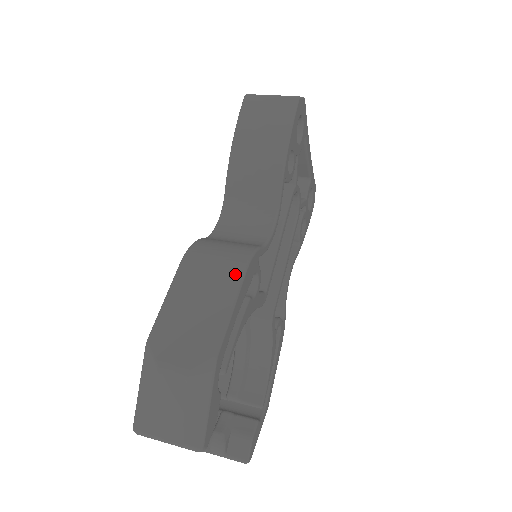
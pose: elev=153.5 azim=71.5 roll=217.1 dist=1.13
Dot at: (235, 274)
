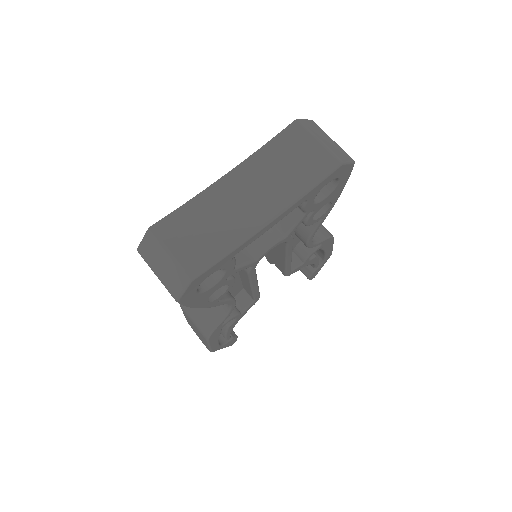
Dot at: (204, 338)
